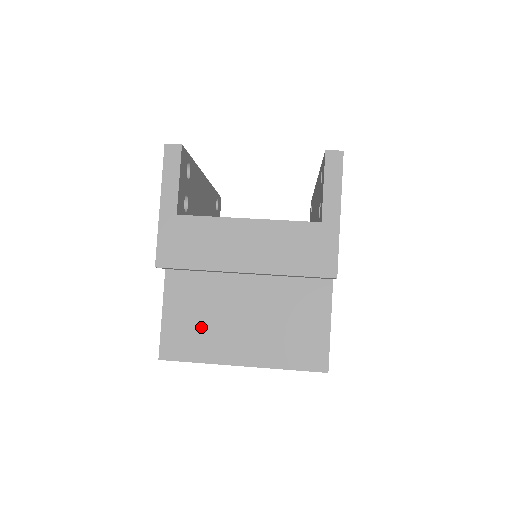
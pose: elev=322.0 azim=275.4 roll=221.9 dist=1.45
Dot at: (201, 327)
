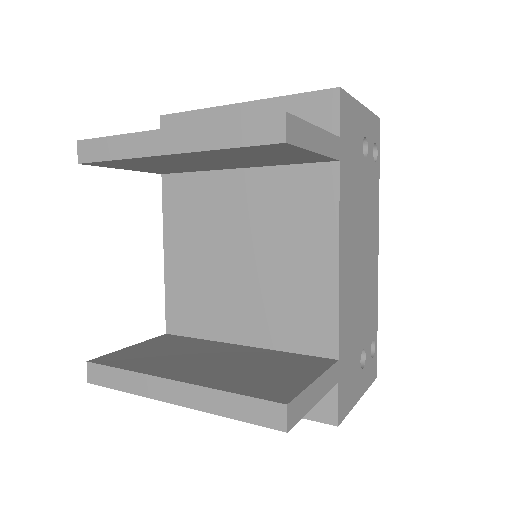
Dot at: occluded
